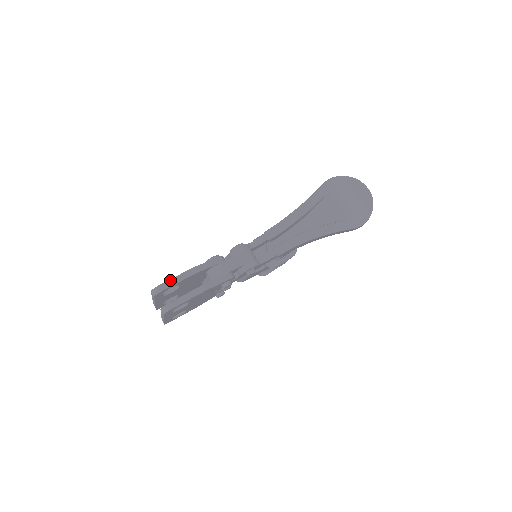
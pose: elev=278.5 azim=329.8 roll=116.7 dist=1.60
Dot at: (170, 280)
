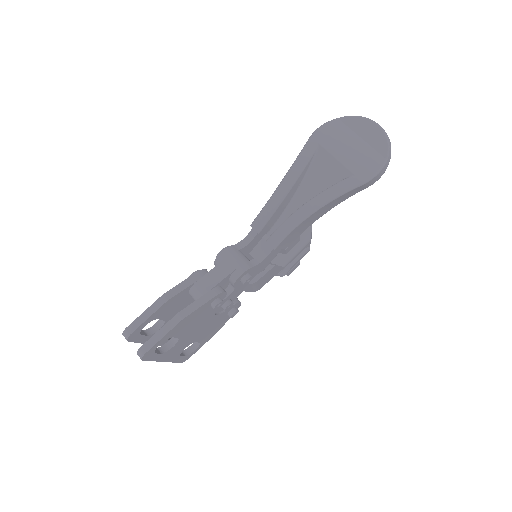
Dot at: (139, 317)
